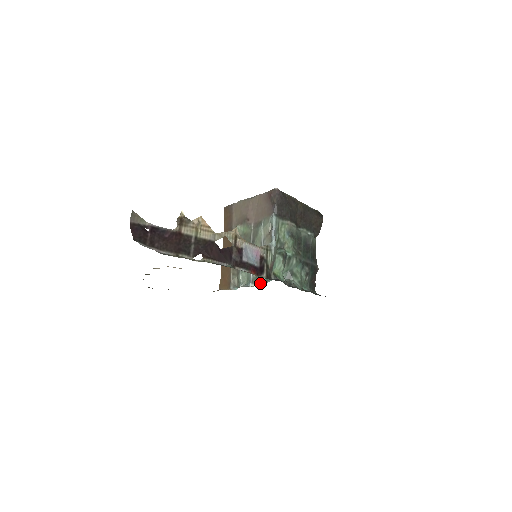
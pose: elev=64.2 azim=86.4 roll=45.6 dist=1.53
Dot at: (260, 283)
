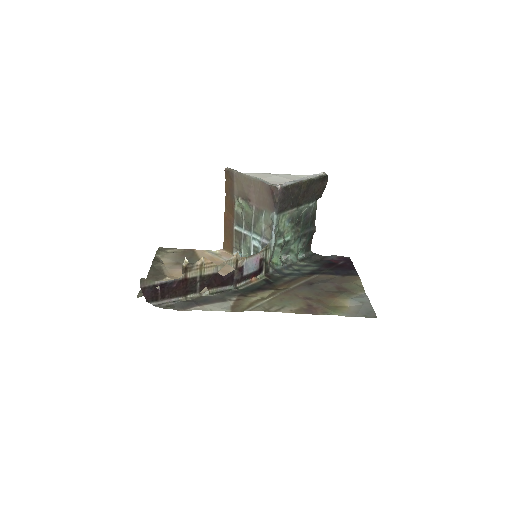
Dot at: occluded
